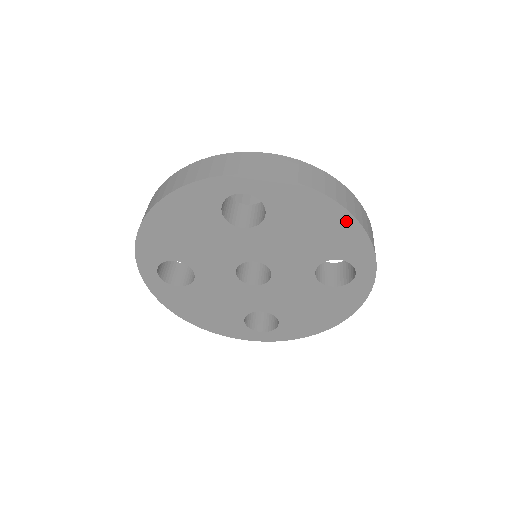
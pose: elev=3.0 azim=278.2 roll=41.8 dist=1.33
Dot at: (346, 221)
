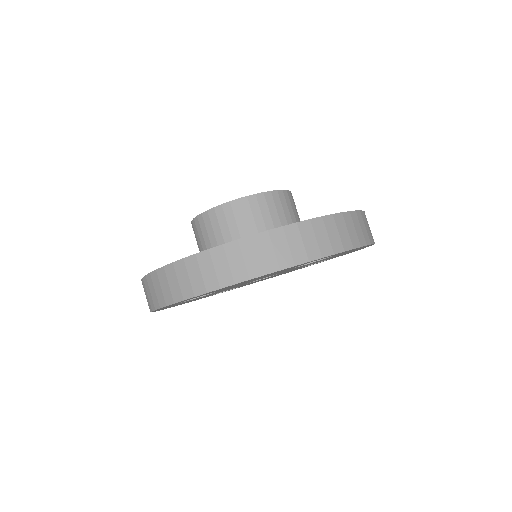
Dot at: occluded
